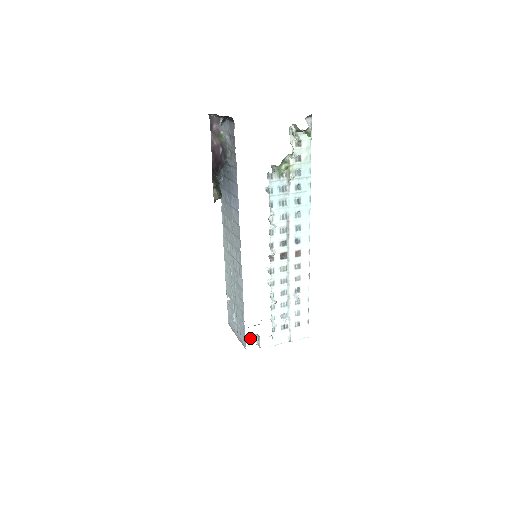
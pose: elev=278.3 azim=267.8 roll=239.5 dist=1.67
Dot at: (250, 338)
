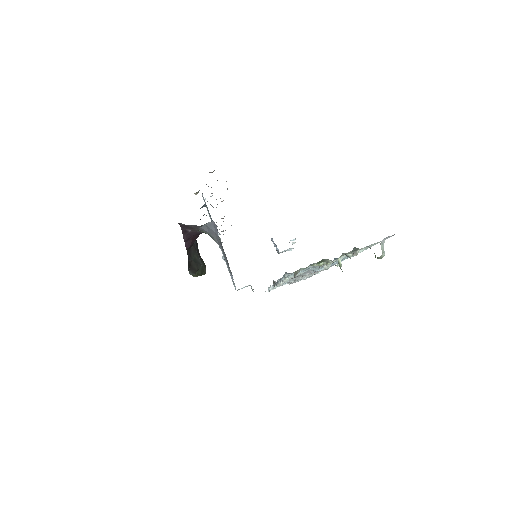
Dot at: (242, 288)
